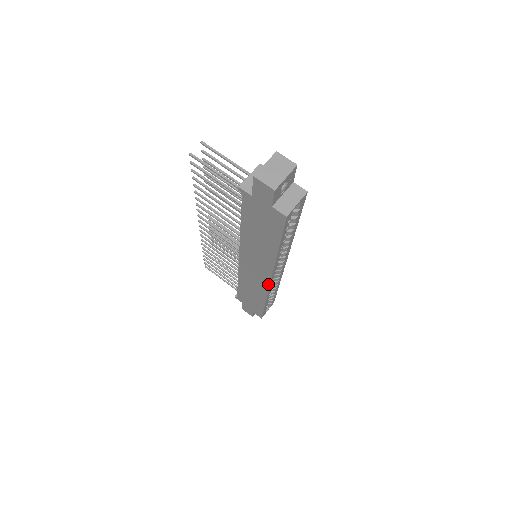
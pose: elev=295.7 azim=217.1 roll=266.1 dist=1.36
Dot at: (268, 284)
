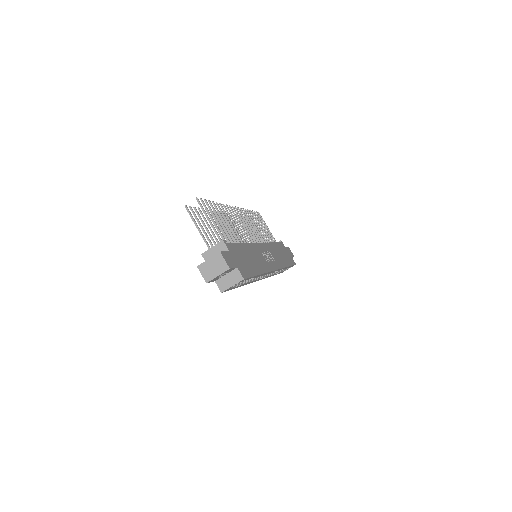
Dot at: occluded
